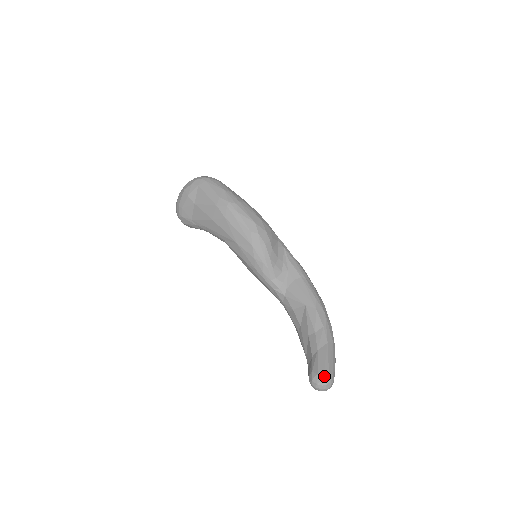
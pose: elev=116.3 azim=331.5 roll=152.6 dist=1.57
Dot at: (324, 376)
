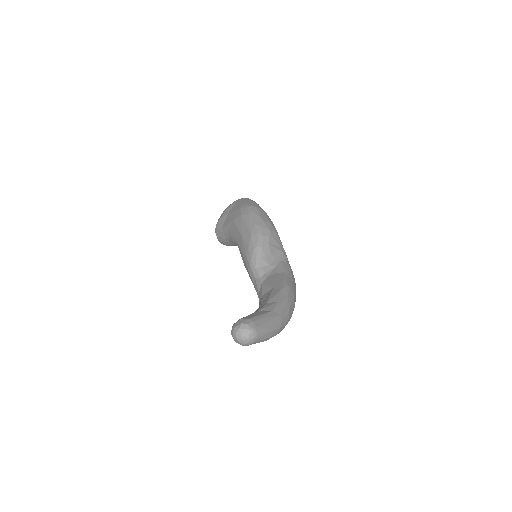
Dot at: (246, 321)
